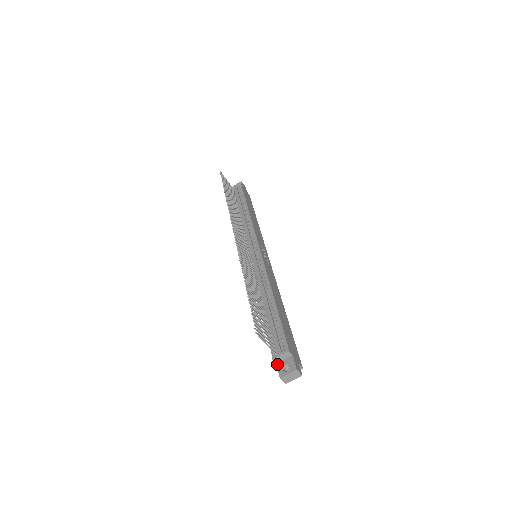
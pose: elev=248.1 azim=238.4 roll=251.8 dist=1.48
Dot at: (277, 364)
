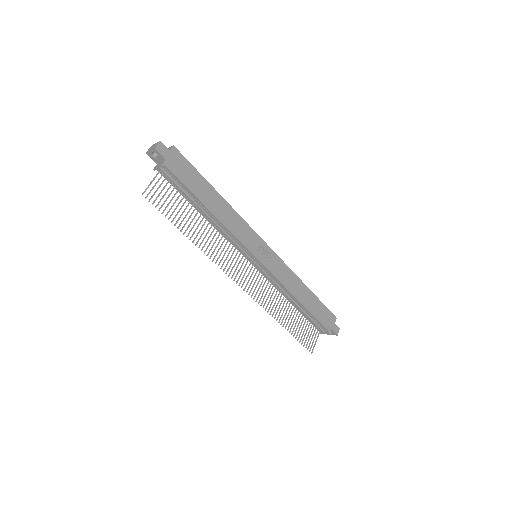
Dot at: occluded
